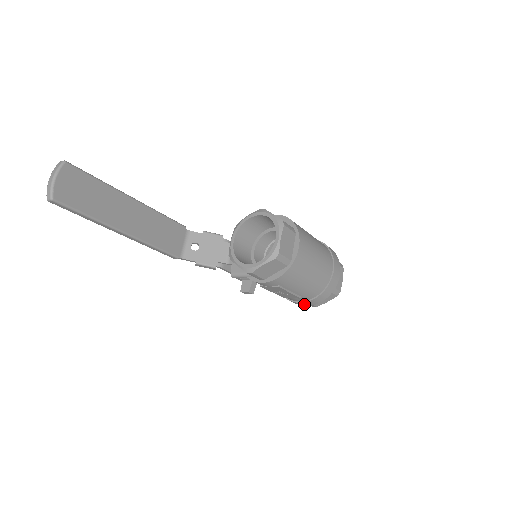
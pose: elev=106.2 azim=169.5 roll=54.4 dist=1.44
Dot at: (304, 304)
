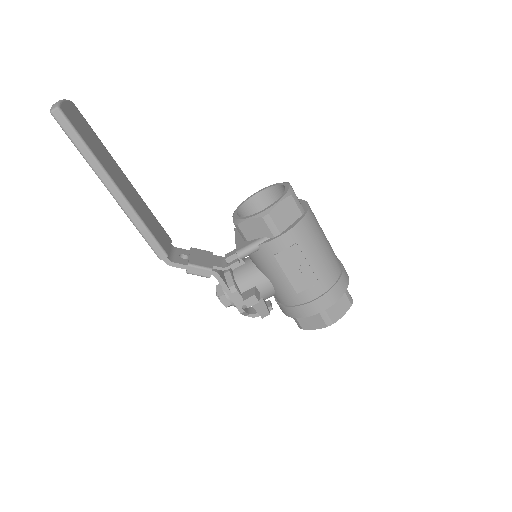
Dot at: (321, 304)
